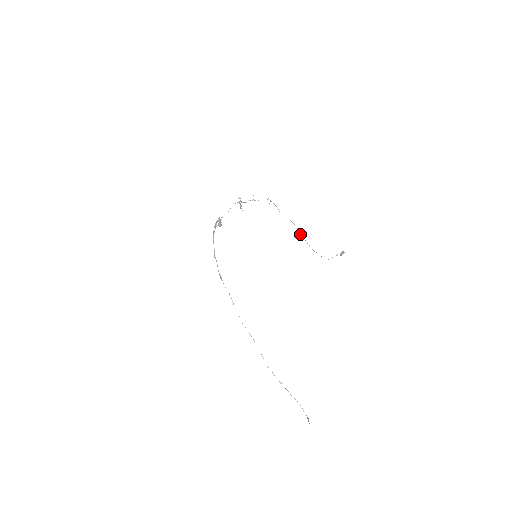
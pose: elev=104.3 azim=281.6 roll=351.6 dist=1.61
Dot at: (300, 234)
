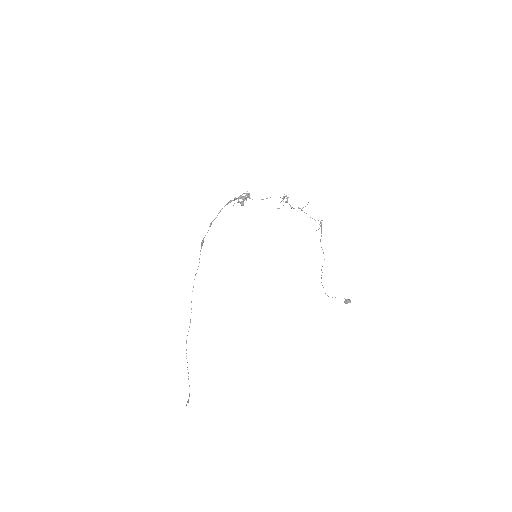
Dot at: occluded
